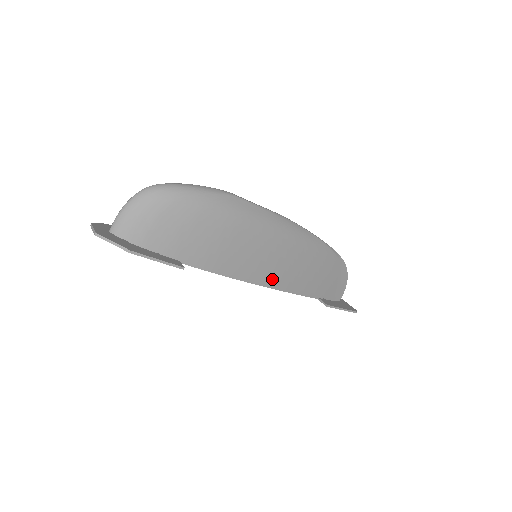
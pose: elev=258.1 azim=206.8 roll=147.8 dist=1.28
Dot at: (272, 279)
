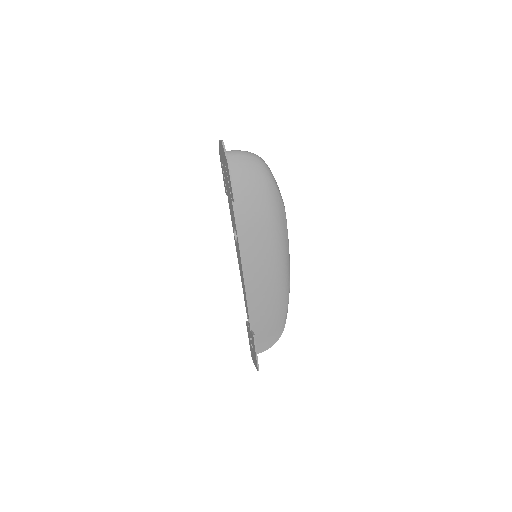
Dot at: (251, 276)
